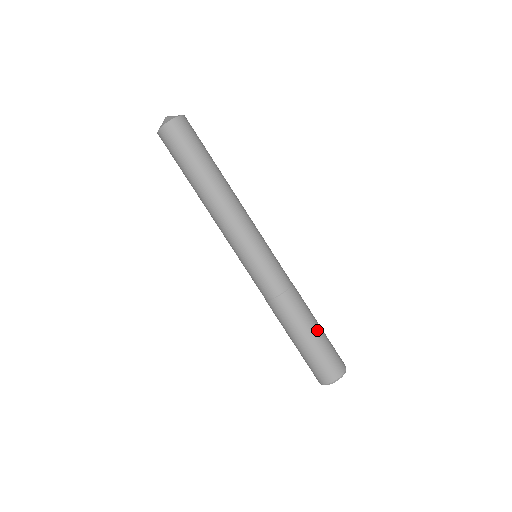
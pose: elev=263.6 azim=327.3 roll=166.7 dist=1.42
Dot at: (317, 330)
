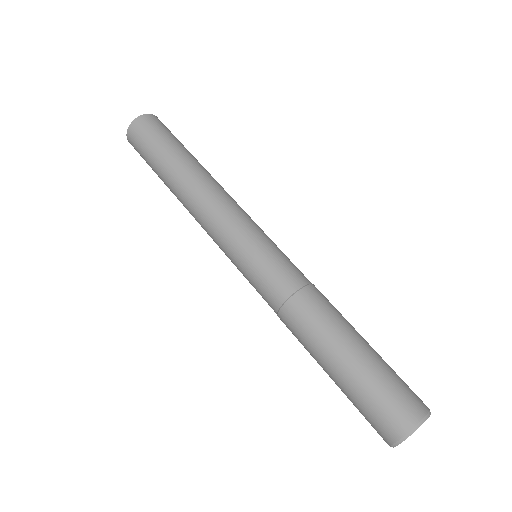
Dot at: (353, 352)
